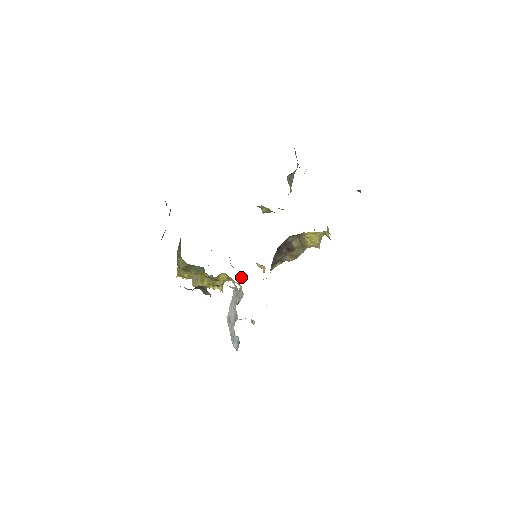
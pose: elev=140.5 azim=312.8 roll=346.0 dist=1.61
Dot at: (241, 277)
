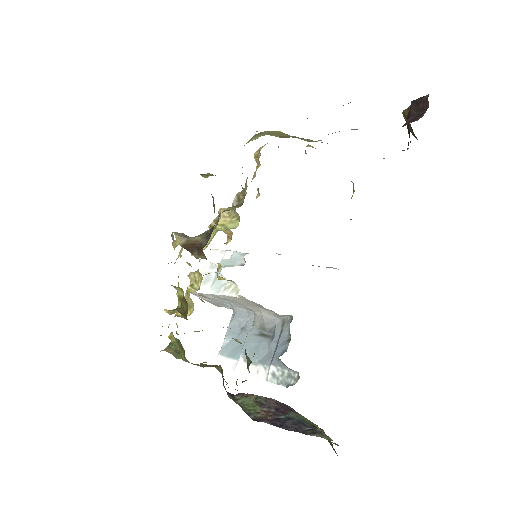
Dot at: occluded
